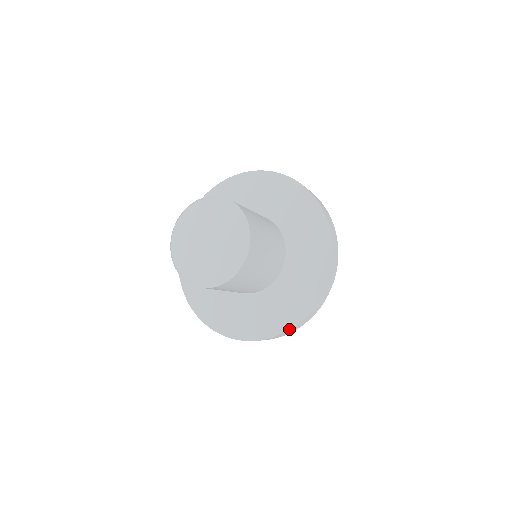
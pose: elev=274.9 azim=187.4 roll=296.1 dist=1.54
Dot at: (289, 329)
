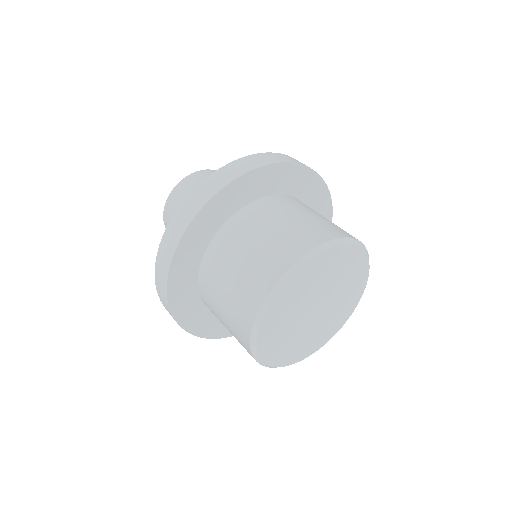
Dot at: (173, 217)
